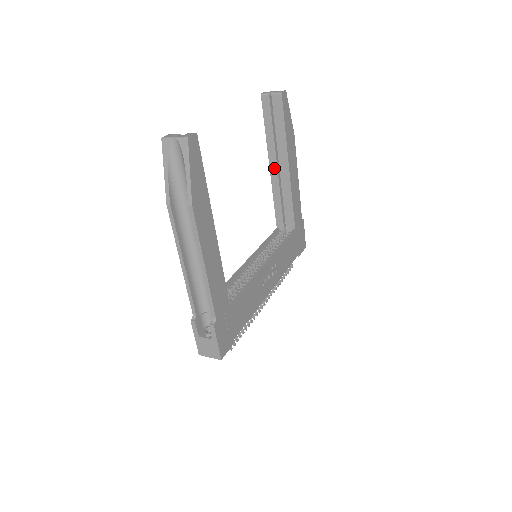
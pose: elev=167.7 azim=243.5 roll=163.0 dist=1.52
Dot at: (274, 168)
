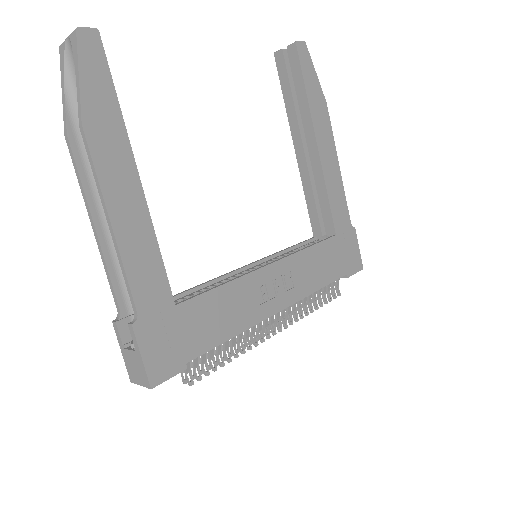
Dot at: (300, 150)
